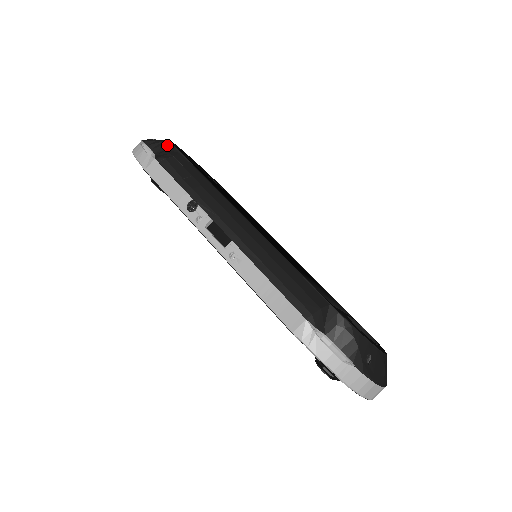
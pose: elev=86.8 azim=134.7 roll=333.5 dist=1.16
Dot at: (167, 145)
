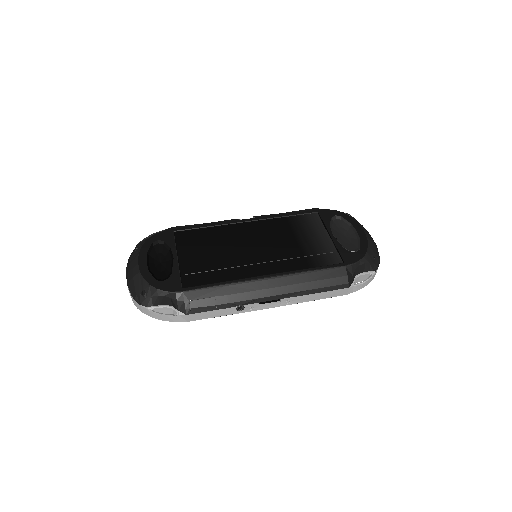
Dot at: (167, 296)
